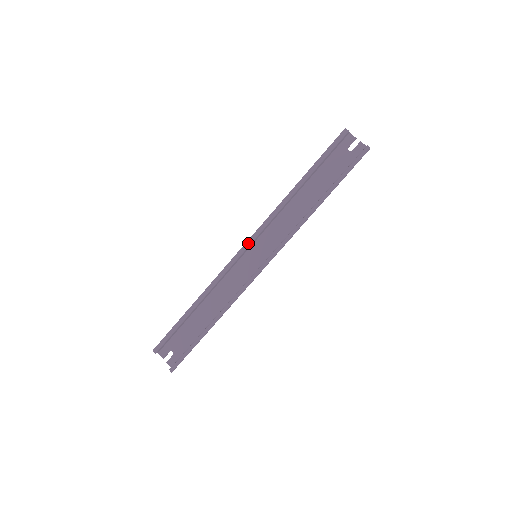
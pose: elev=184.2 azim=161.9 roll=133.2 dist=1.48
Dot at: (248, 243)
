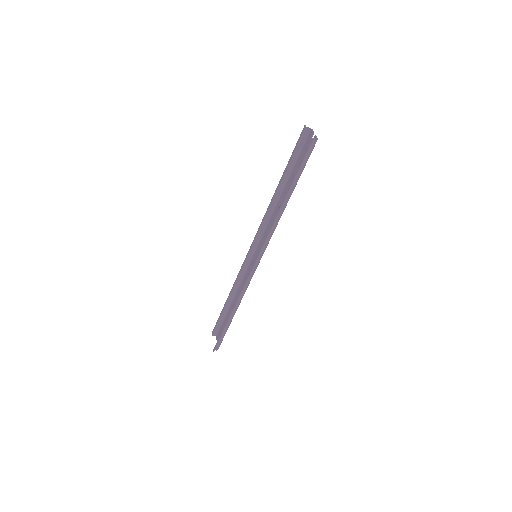
Dot at: (252, 244)
